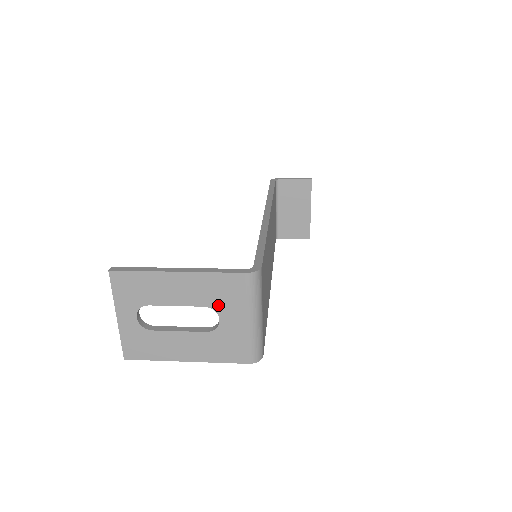
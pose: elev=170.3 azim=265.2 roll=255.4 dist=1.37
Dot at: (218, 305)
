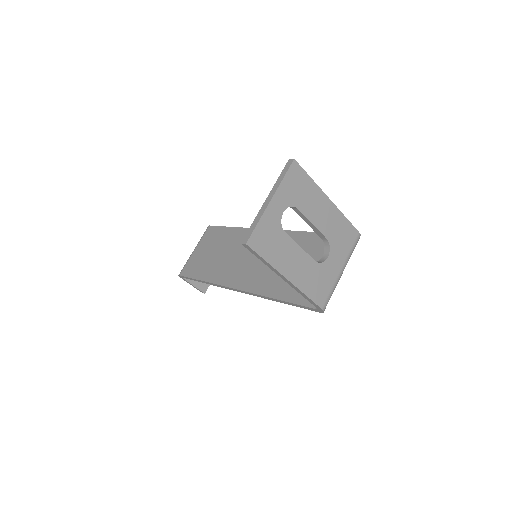
Dot at: (334, 244)
